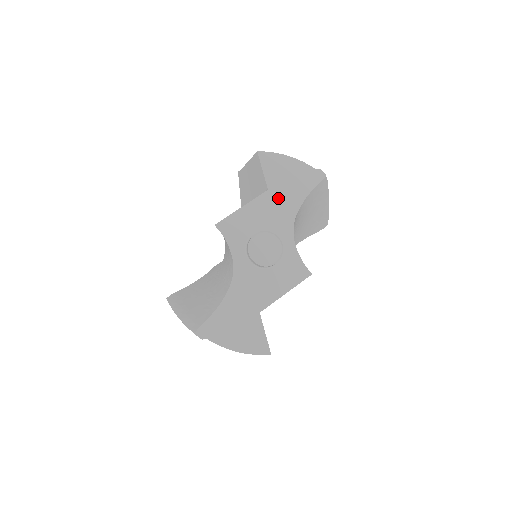
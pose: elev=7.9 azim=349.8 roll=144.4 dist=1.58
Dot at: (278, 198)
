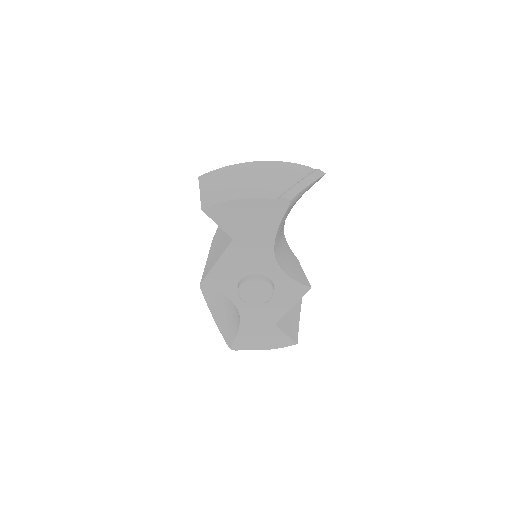
Dot at: (247, 242)
